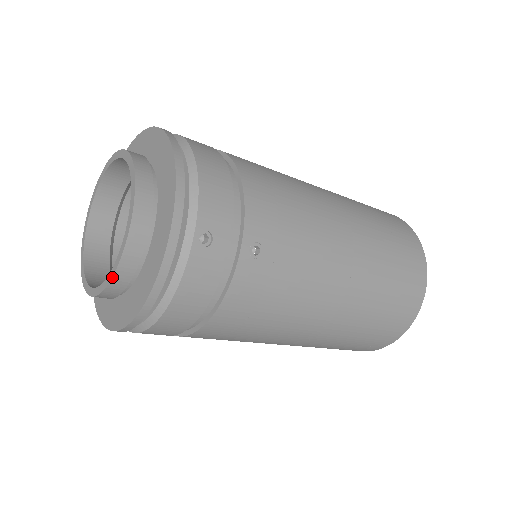
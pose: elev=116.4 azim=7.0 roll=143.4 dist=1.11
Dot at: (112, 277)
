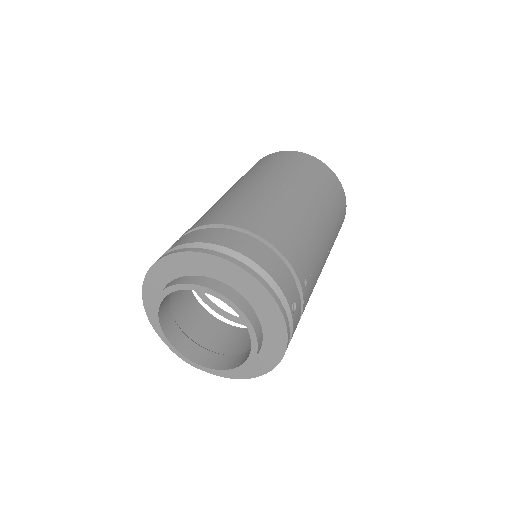
Dot at: occluded
